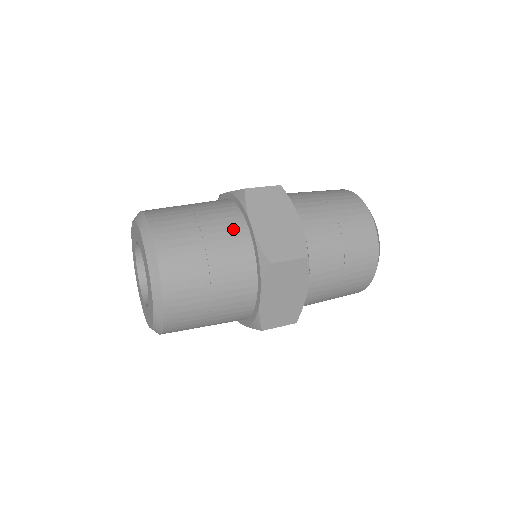
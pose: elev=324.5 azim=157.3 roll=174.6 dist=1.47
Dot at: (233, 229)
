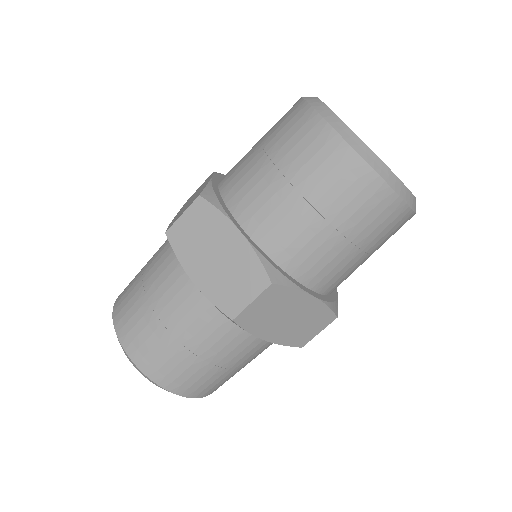
Dot at: (167, 239)
